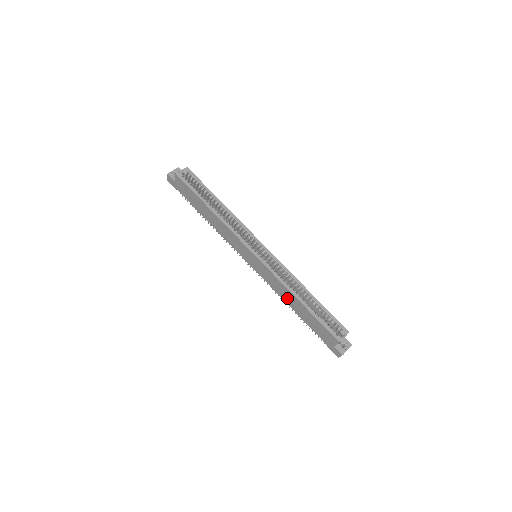
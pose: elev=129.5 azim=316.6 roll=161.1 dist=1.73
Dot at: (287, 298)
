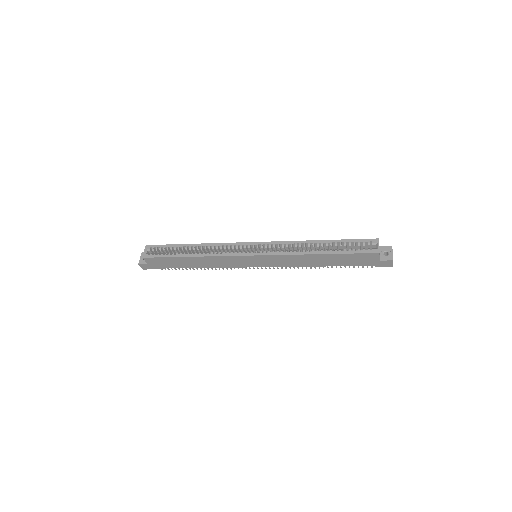
Dot at: (309, 262)
